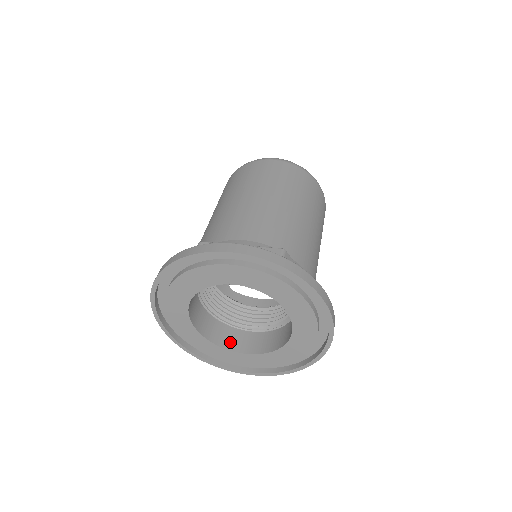
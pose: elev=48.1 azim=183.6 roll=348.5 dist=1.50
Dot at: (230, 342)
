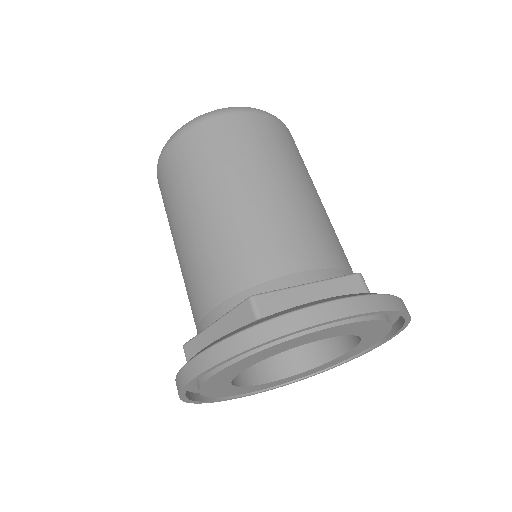
Dot at: (259, 373)
